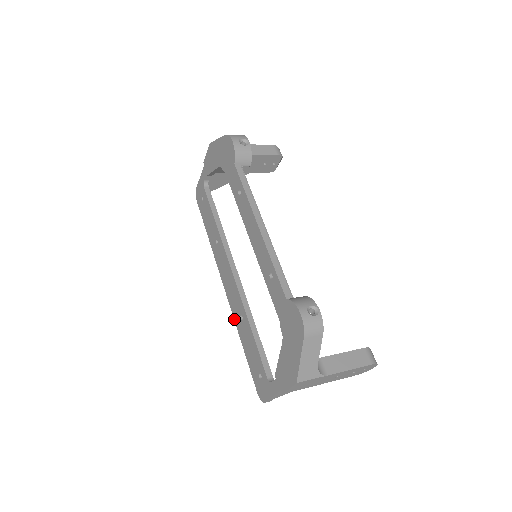
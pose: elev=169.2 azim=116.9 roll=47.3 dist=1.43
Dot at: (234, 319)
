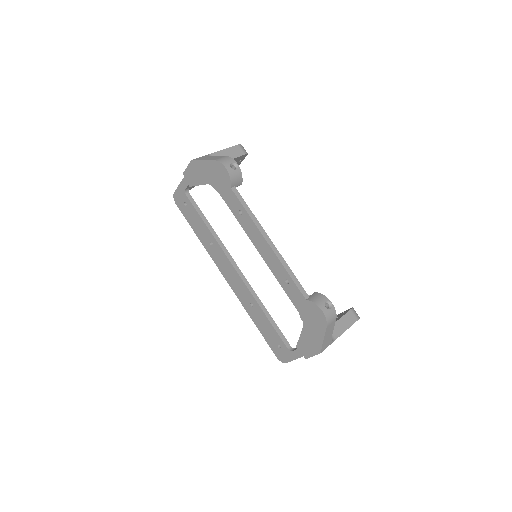
Dot at: (242, 305)
